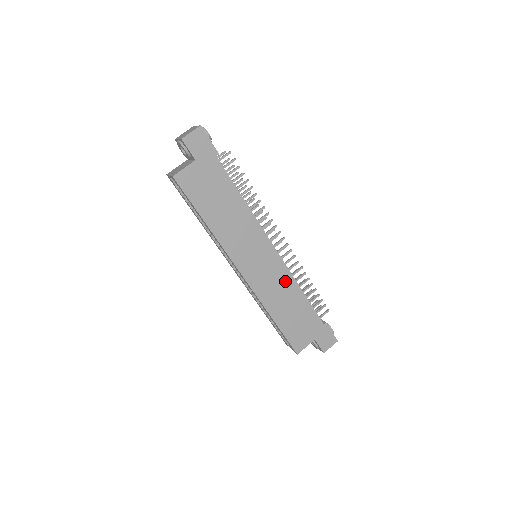
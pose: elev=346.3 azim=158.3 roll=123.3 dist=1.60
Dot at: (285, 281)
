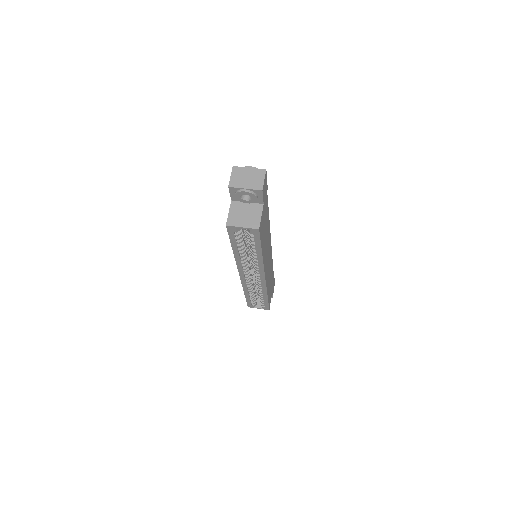
Dot at: occluded
